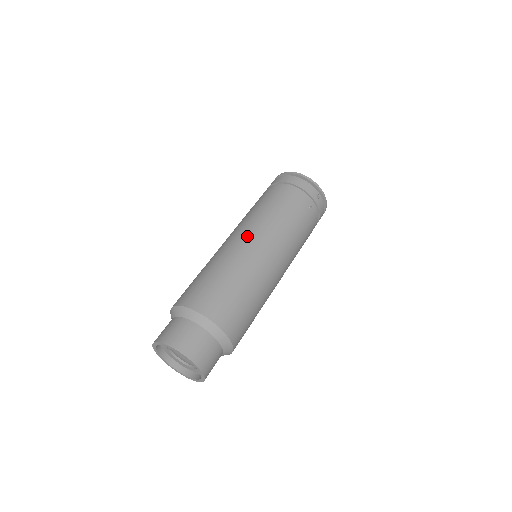
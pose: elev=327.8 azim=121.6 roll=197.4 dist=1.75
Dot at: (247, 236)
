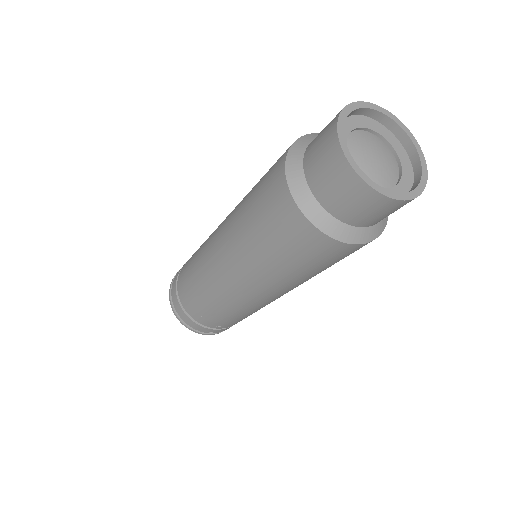
Dot at: occluded
